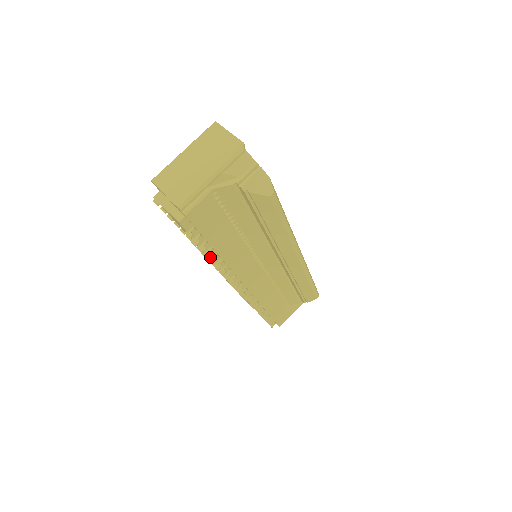
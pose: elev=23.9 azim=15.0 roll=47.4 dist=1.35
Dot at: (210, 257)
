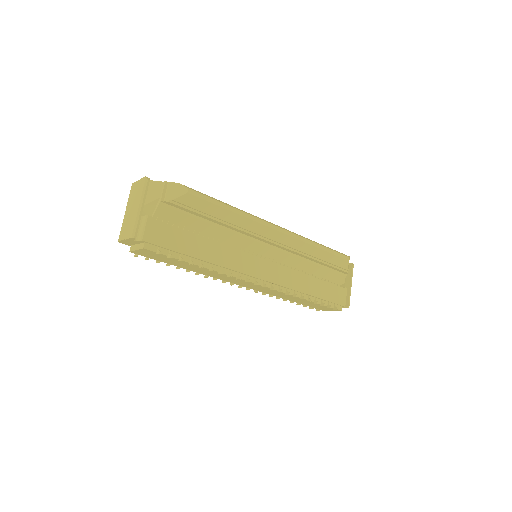
Dot at: (198, 266)
